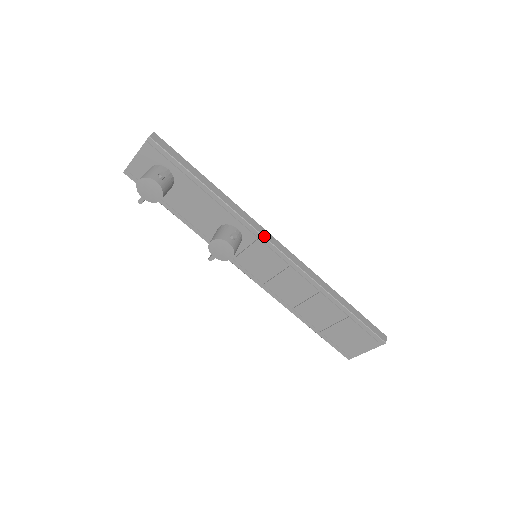
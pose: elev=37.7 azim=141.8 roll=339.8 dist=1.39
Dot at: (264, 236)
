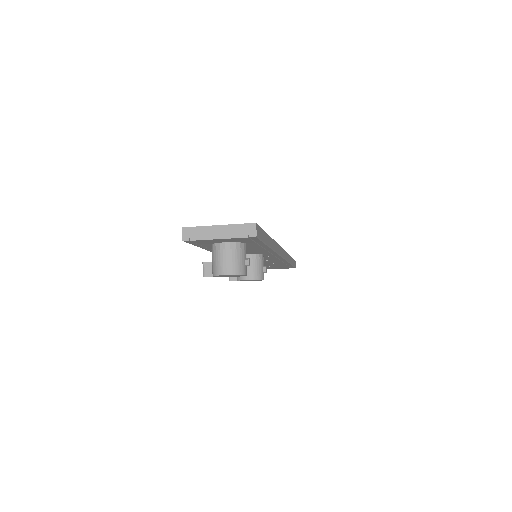
Dot at: occluded
